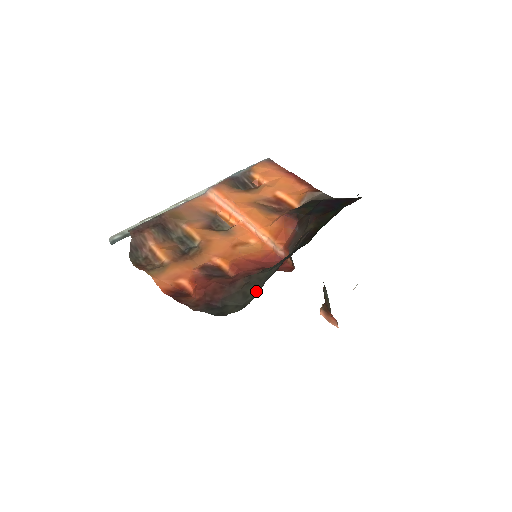
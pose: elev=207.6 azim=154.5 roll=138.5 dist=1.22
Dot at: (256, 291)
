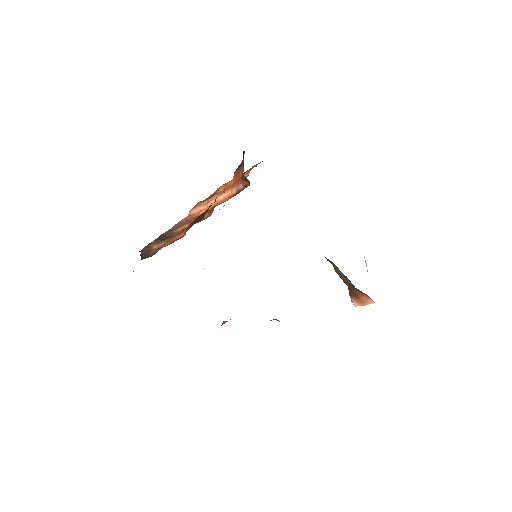
Dot at: occluded
